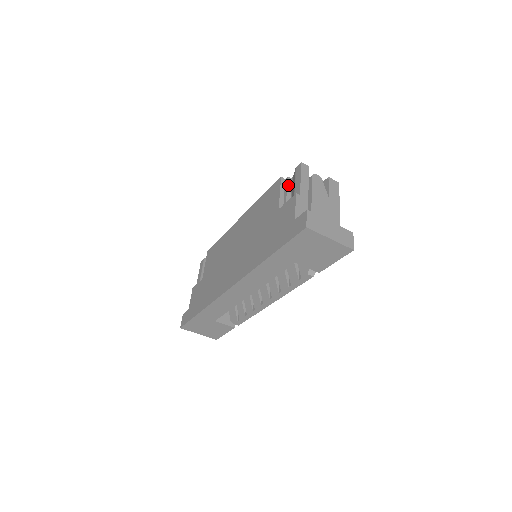
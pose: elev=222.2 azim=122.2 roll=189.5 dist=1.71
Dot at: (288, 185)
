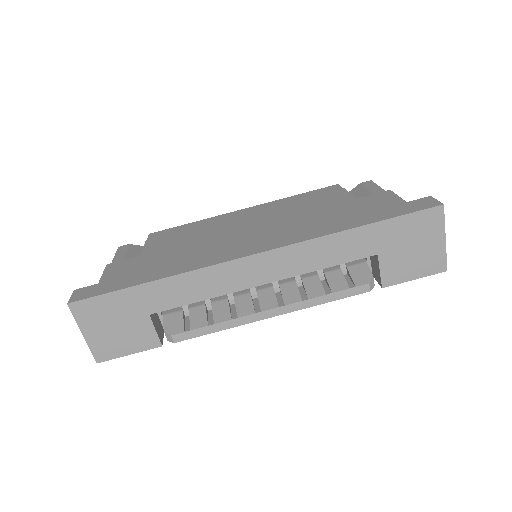
Dot at: (348, 193)
